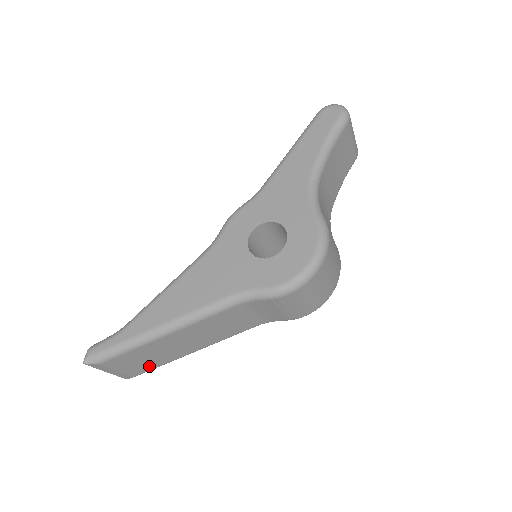
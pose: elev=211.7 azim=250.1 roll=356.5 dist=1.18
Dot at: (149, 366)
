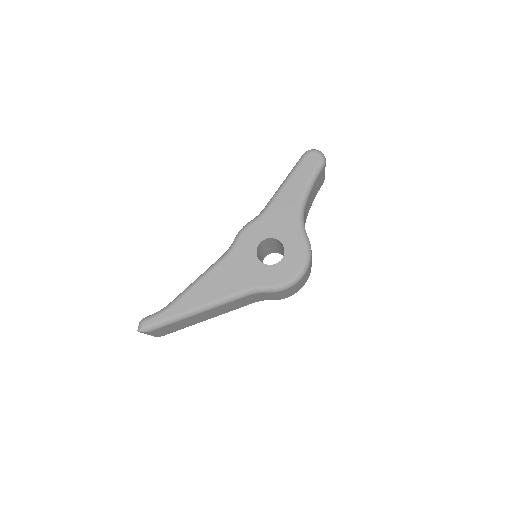
Dot at: (177, 329)
